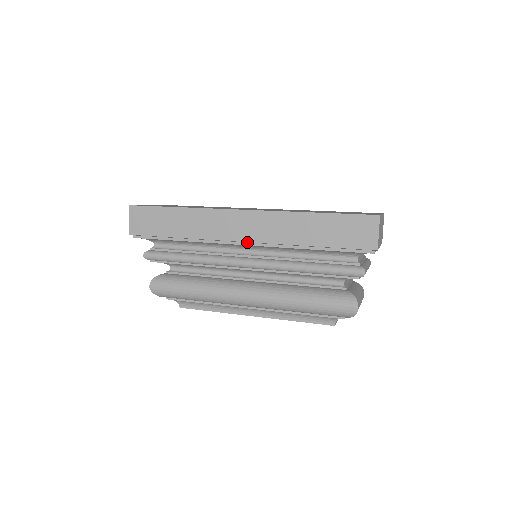
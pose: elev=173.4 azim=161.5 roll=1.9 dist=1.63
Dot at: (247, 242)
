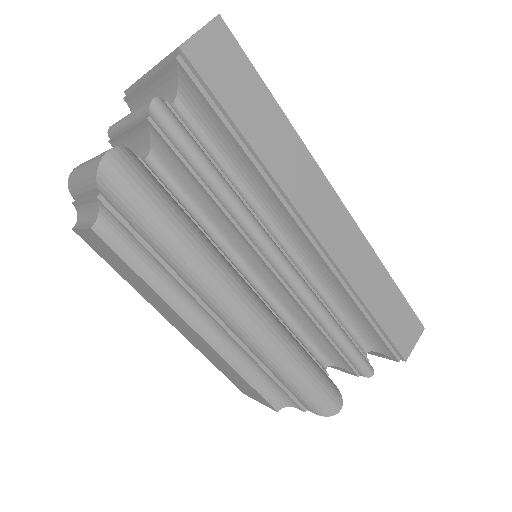
Dot at: (317, 242)
